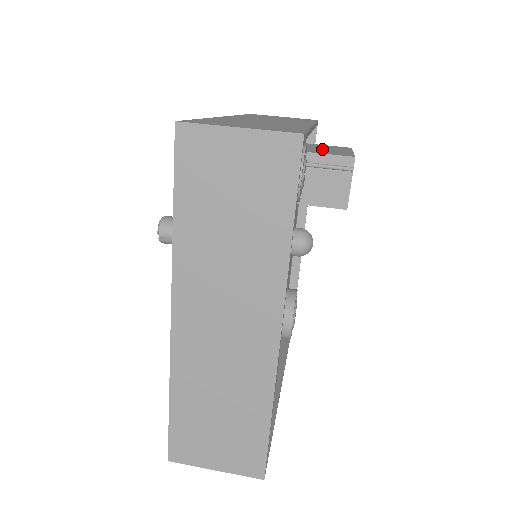
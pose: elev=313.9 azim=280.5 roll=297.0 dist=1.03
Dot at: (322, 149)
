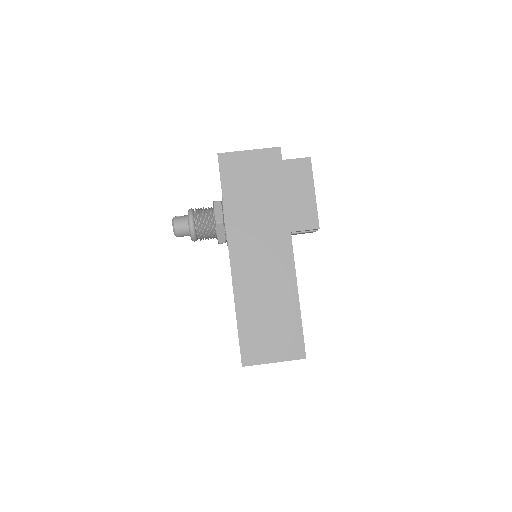
Dot at: (292, 201)
